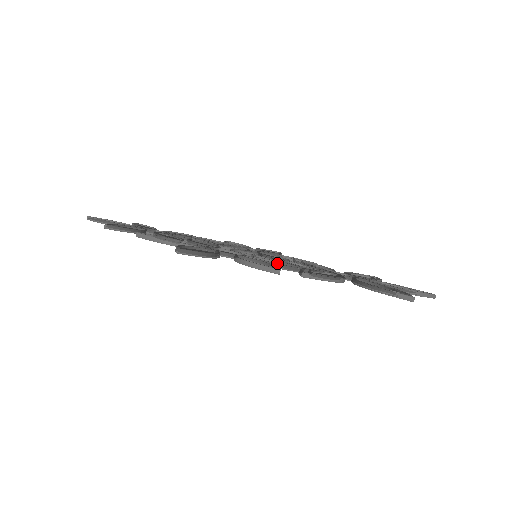
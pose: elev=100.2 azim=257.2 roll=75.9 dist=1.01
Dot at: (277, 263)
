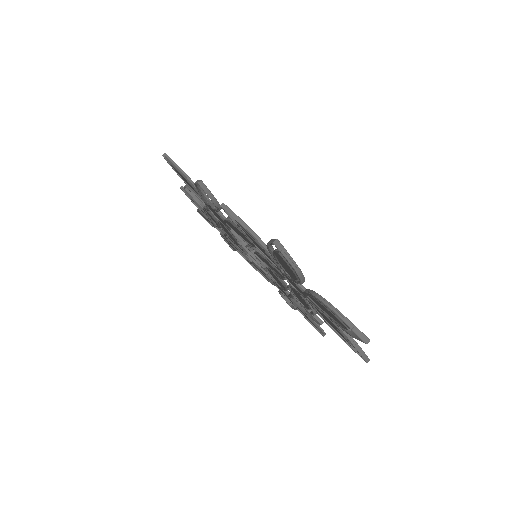
Dot at: occluded
